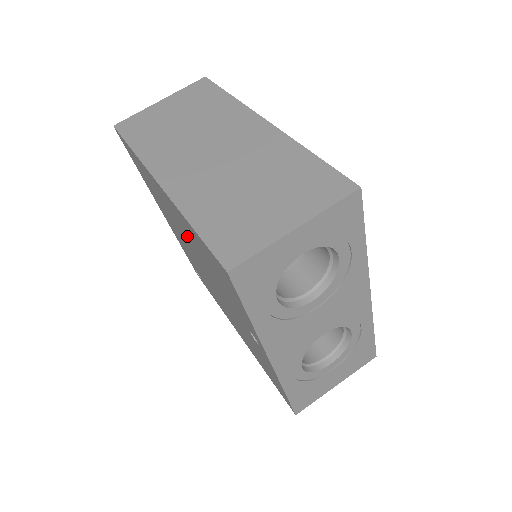
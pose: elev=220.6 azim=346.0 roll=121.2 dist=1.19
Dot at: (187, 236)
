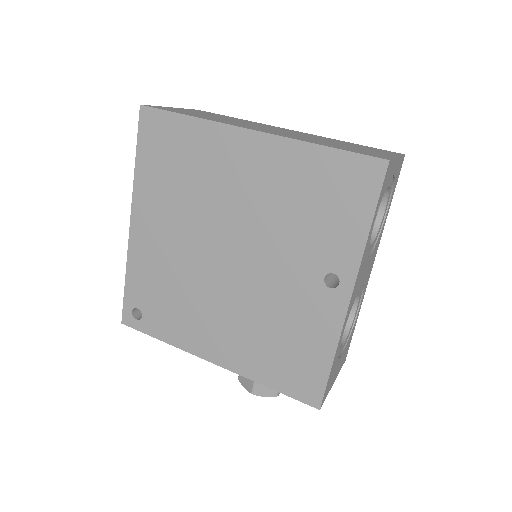
Dot at: (249, 195)
